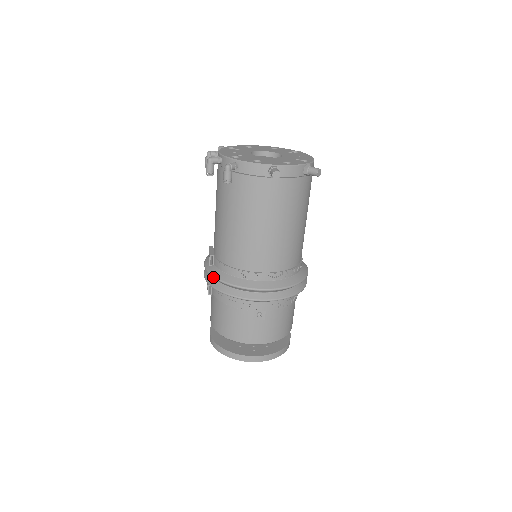
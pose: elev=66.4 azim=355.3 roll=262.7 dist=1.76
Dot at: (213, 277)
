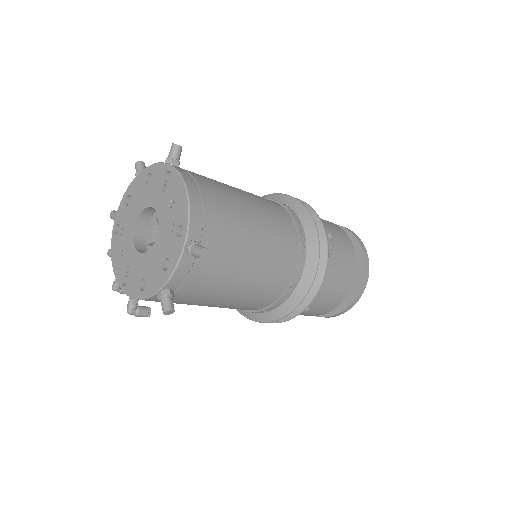
Dot at: occluded
